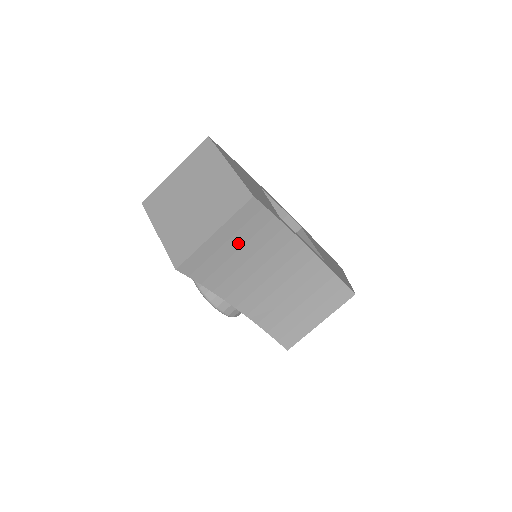
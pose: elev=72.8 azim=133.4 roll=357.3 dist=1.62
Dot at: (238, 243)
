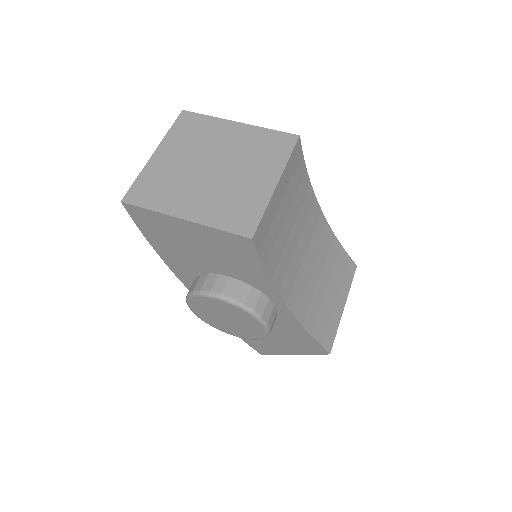
Dot at: (287, 203)
